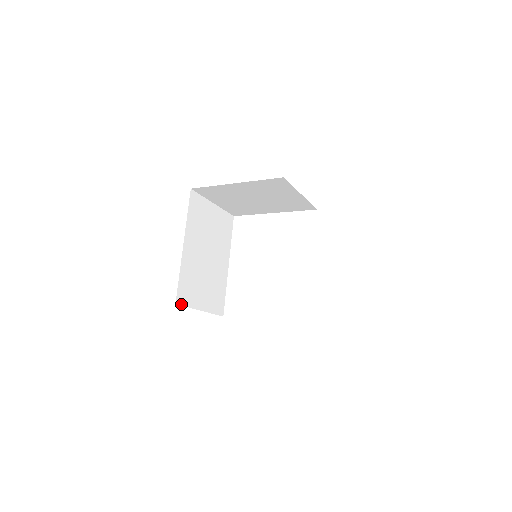
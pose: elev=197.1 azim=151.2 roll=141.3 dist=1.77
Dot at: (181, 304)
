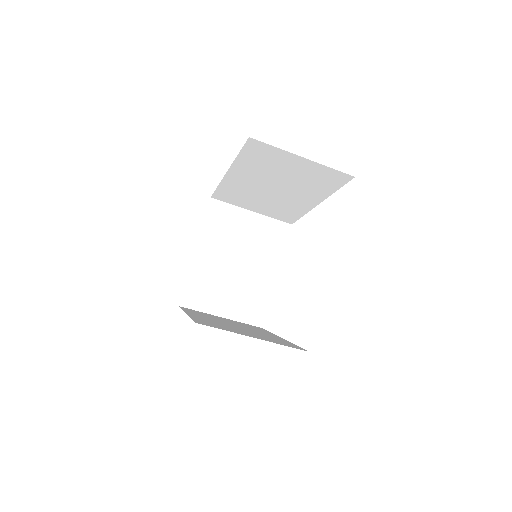
Dot at: occluded
